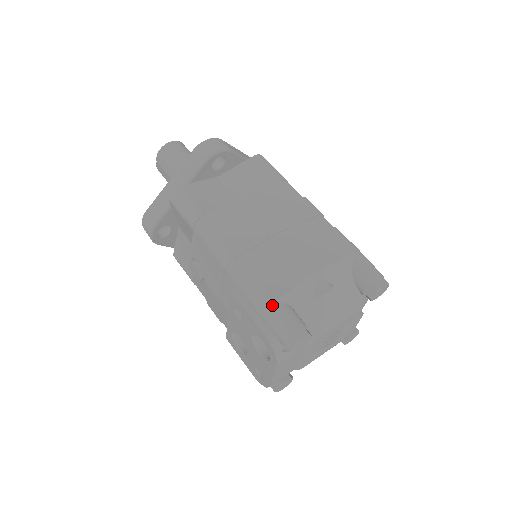
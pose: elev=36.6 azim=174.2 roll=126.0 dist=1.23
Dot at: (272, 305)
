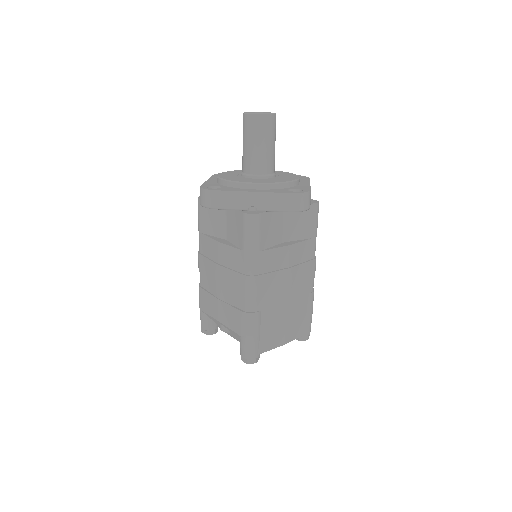
Dot at: (200, 309)
